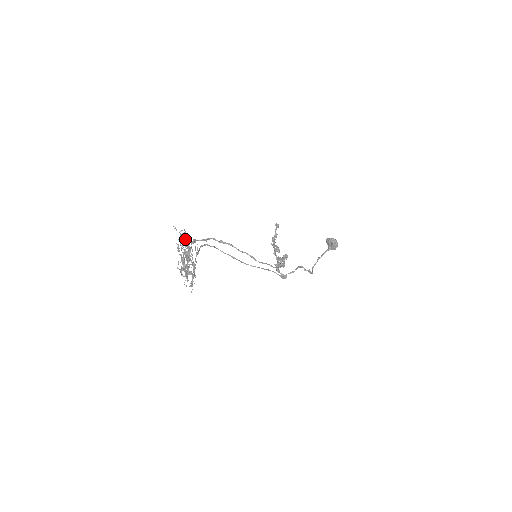
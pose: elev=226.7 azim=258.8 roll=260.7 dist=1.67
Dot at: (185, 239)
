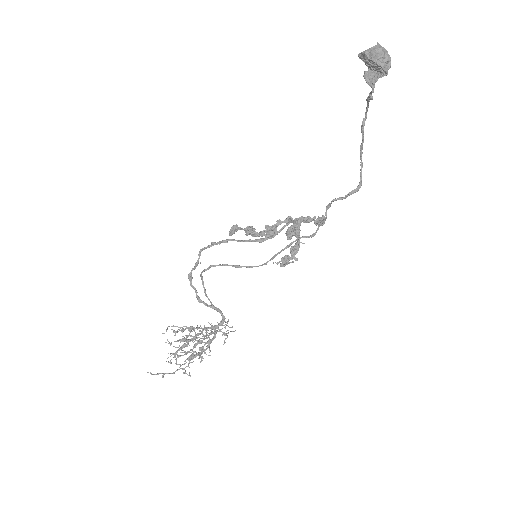
Dot at: (170, 356)
